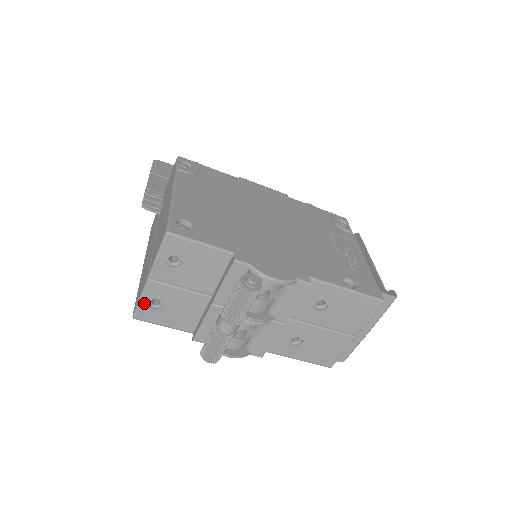
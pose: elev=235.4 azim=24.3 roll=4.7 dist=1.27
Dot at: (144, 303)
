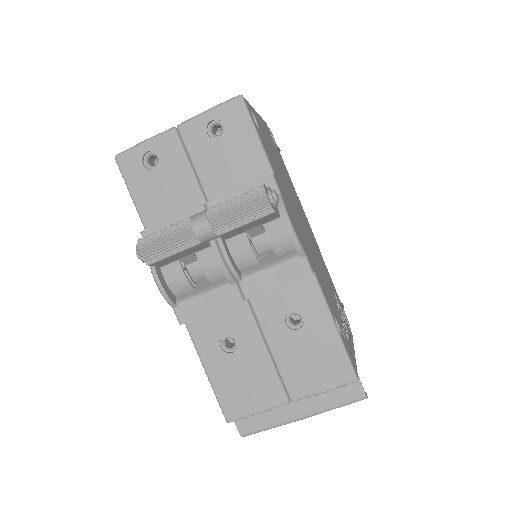
Dot at: (143, 149)
